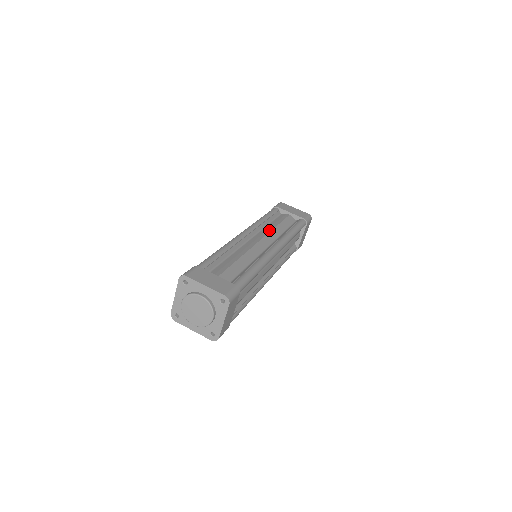
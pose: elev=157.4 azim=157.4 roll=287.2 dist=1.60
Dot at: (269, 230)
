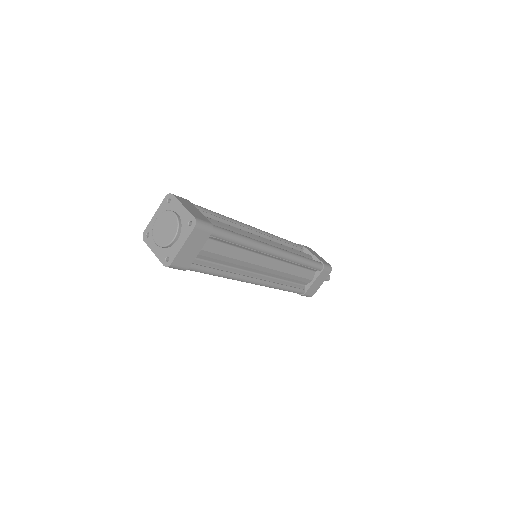
Dot at: (281, 244)
